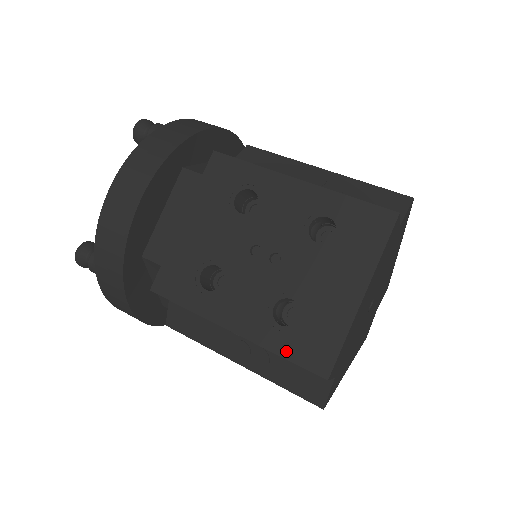
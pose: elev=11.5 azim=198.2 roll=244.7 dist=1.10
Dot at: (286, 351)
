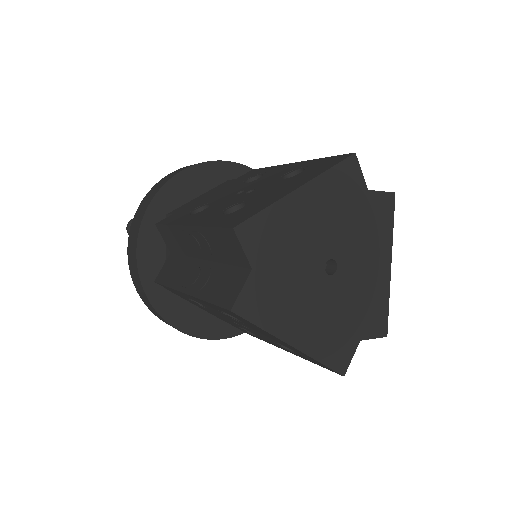
Dot at: (216, 223)
